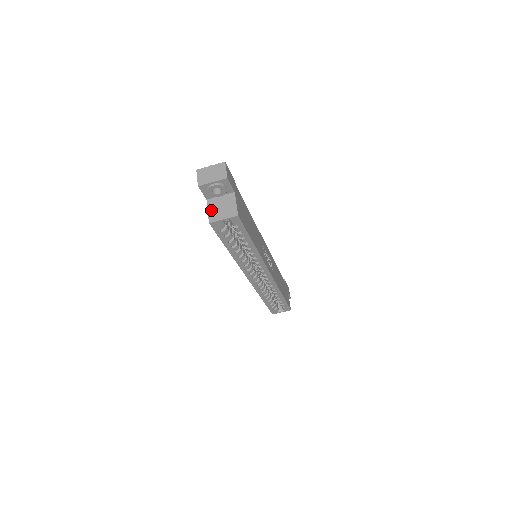
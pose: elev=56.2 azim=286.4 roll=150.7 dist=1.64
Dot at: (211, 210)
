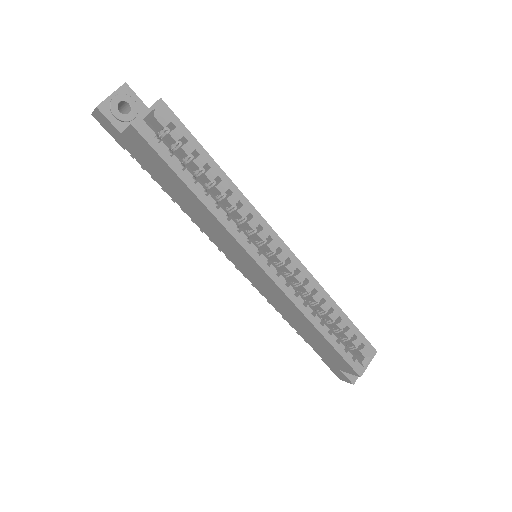
Dot at: occluded
